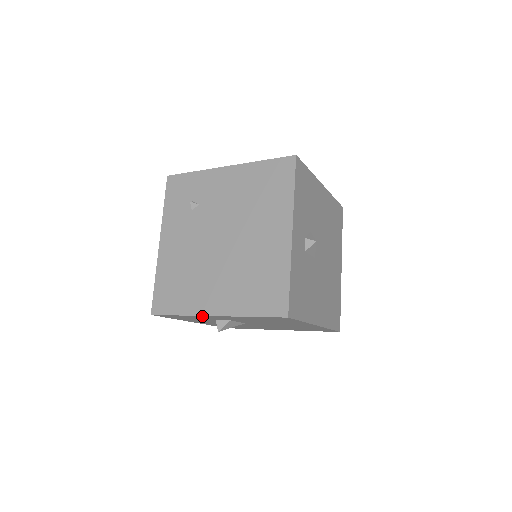
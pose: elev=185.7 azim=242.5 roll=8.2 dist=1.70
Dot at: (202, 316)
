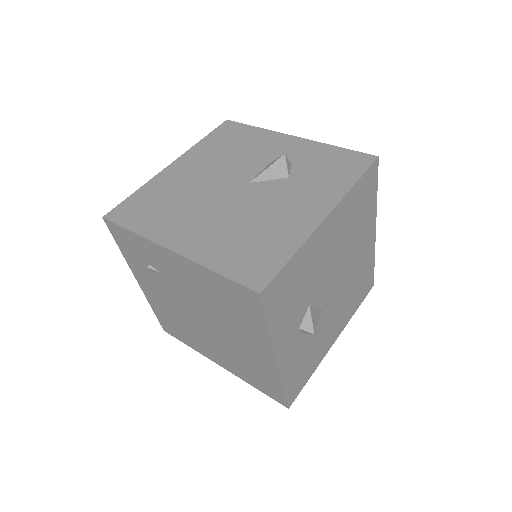
Dot at: occluded
